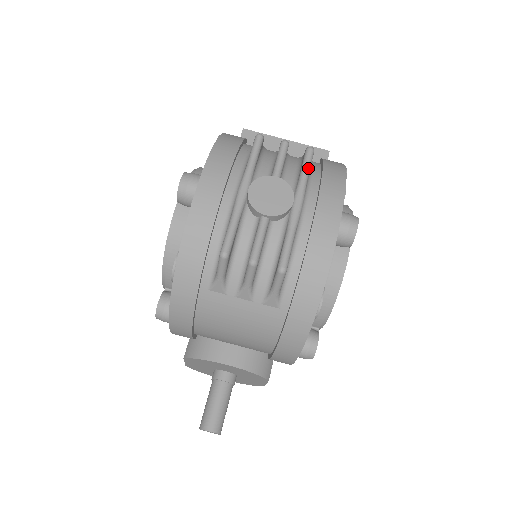
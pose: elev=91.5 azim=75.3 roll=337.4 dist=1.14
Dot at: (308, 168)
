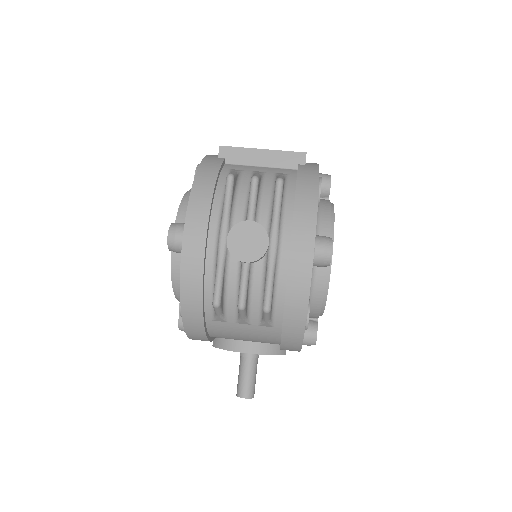
Dot at: (279, 203)
